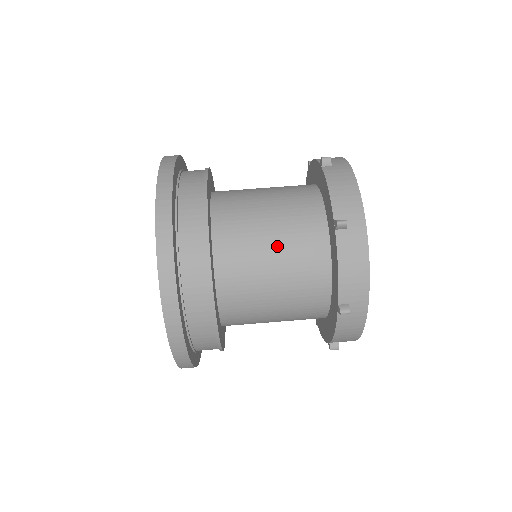
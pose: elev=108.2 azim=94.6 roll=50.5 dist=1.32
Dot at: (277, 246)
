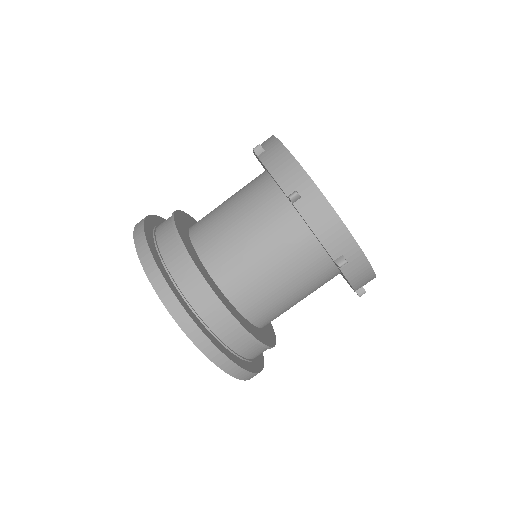
Dot at: (290, 284)
